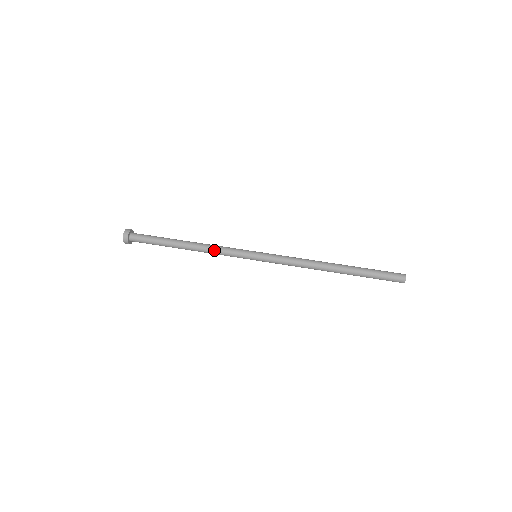
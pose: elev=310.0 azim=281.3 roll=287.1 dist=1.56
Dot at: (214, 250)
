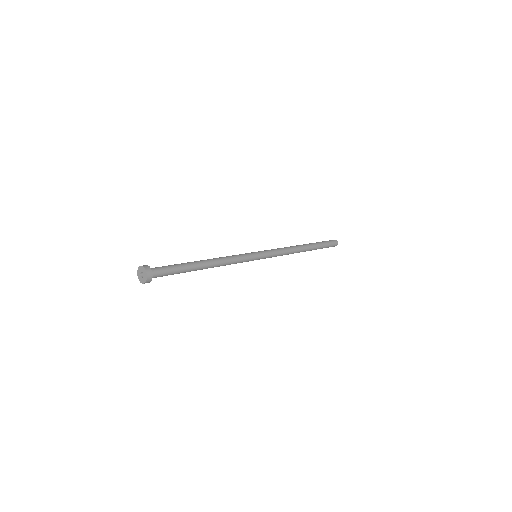
Dot at: (226, 257)
